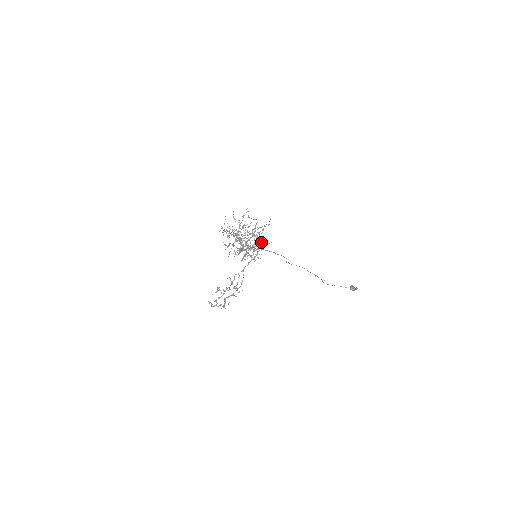
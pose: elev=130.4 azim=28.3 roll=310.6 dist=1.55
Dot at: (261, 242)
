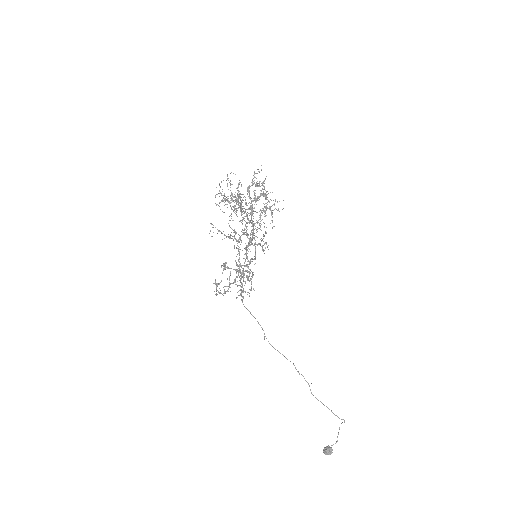
Dot at: (255, 247)
